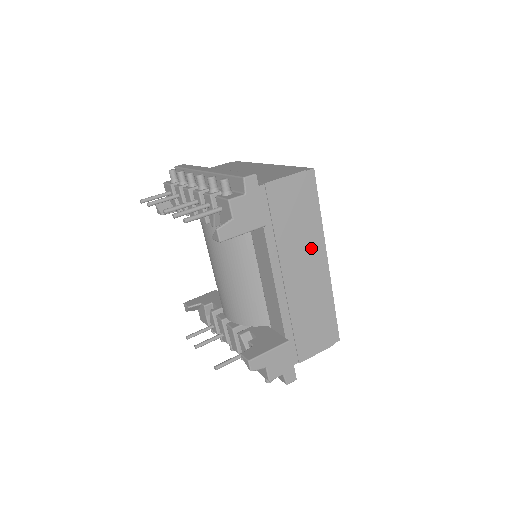
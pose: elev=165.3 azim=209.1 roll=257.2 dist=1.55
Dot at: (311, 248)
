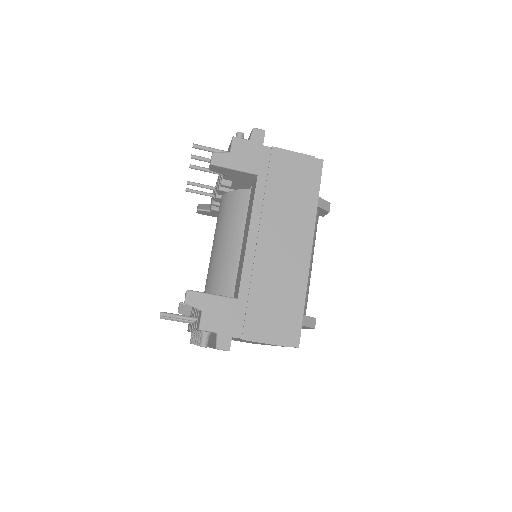
Dot at: (297, 226)
